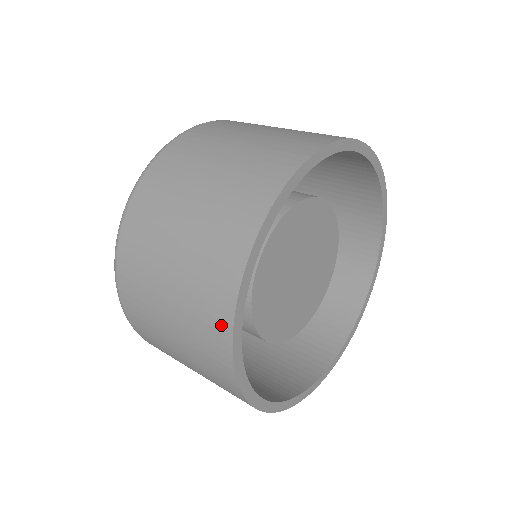
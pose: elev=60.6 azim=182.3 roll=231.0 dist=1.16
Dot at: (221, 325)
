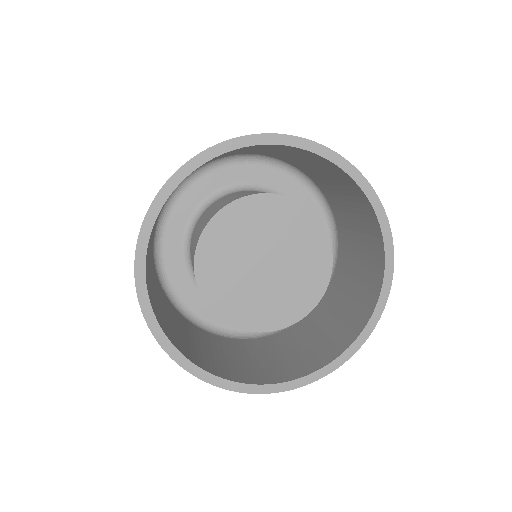
Dot at: occluded
